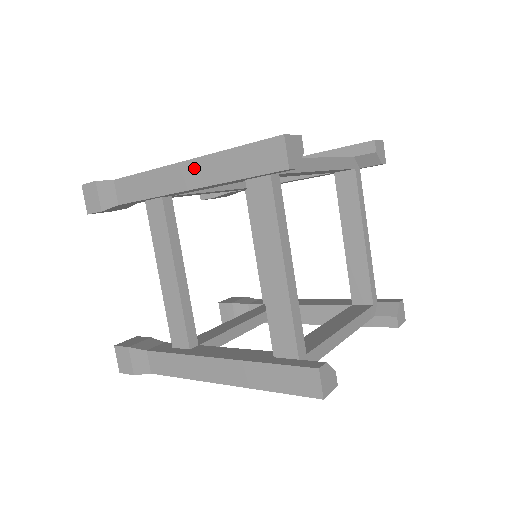
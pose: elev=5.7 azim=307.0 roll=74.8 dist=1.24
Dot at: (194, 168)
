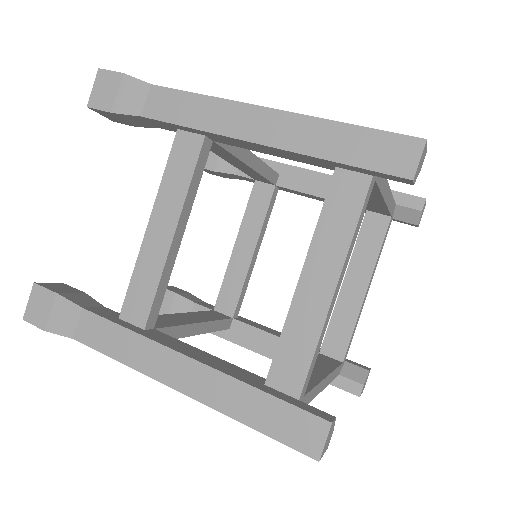
Dot at: occluded
